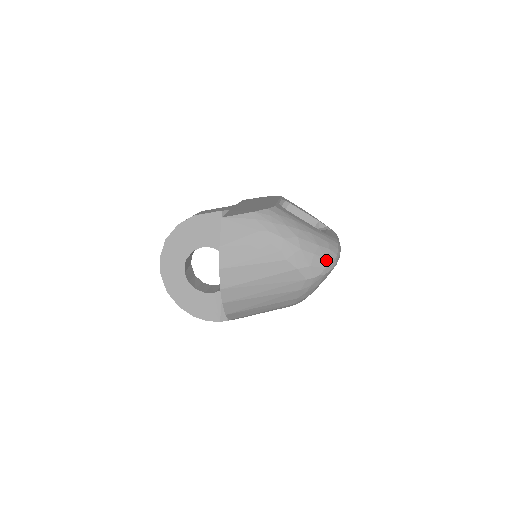
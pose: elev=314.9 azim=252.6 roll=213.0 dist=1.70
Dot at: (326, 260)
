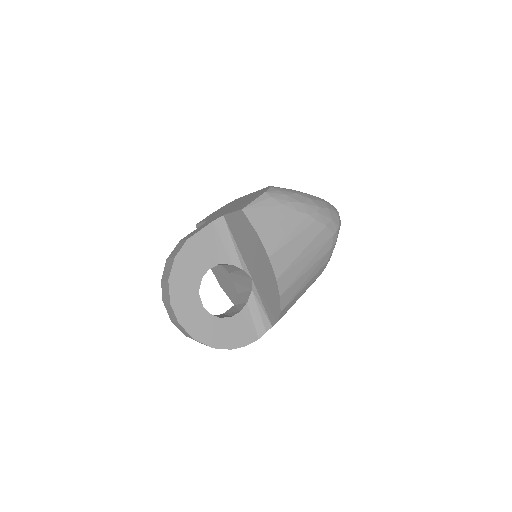
Dot at: (336, 212)
